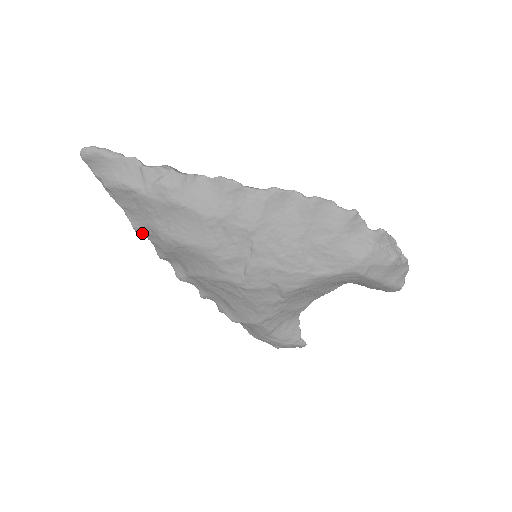
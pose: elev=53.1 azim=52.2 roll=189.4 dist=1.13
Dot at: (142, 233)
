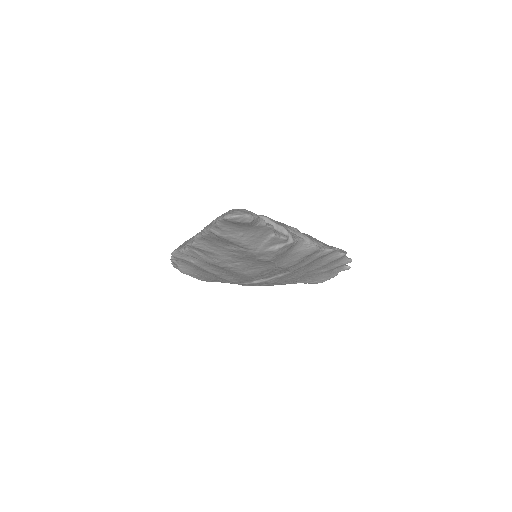
Dot at: (194, 247)
